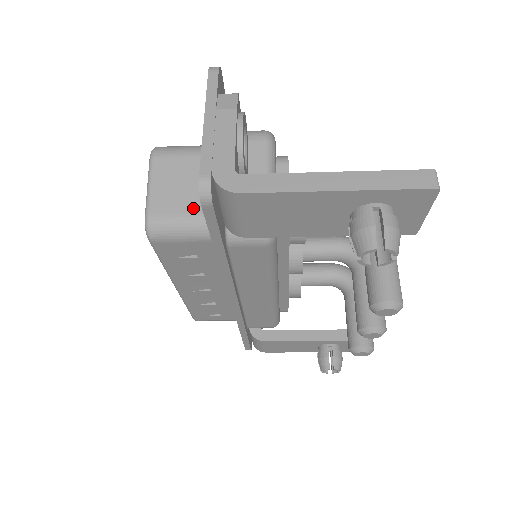
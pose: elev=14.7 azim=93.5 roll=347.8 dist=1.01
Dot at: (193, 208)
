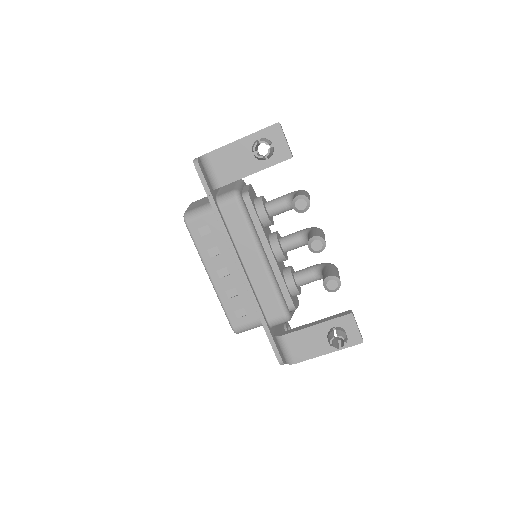
Dot at: (205, 203)
